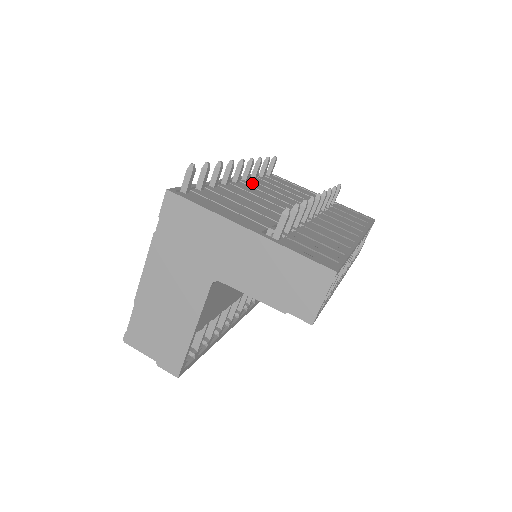
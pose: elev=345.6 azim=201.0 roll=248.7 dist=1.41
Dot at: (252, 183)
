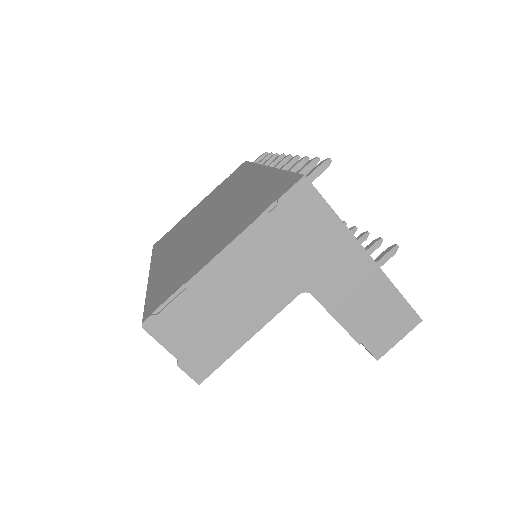
Dot at: occluded
